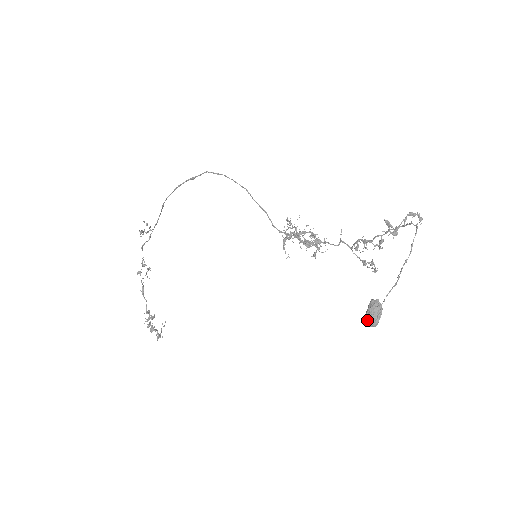
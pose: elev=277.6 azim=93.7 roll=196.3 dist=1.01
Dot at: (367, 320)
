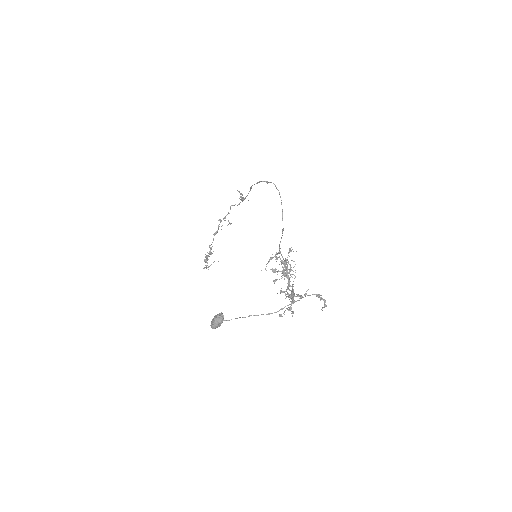
Dot at: (212, 322)
